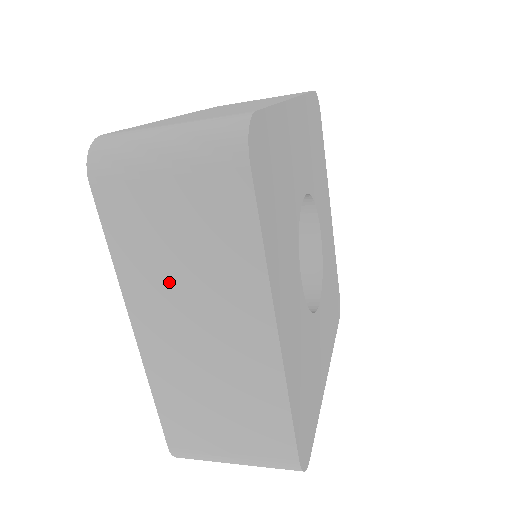
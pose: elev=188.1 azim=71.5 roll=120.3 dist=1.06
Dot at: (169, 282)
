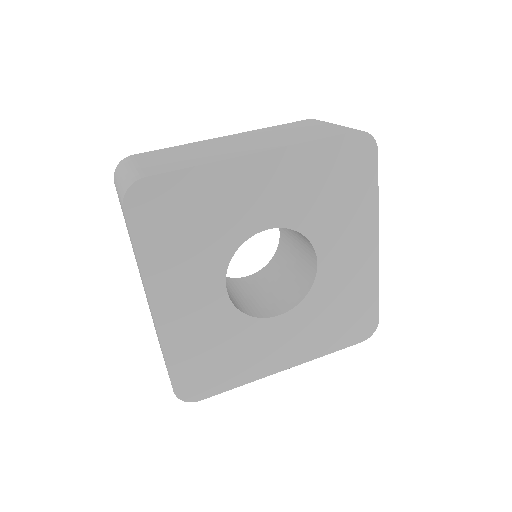
Dot at: occluded
